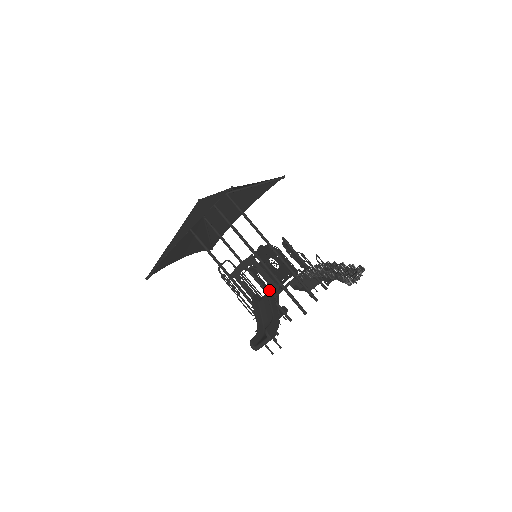
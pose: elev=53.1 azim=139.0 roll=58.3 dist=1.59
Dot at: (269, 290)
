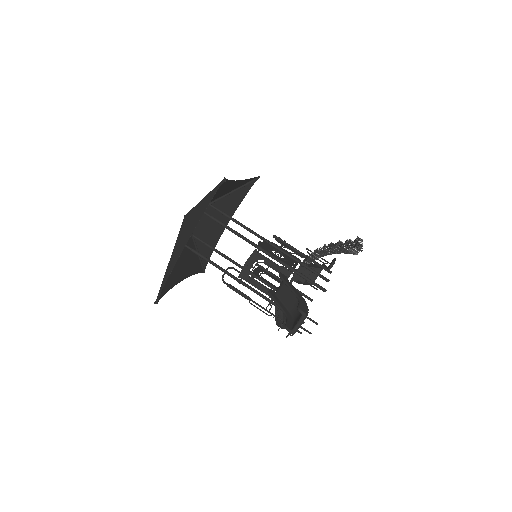
Dot at: (283, 278)
